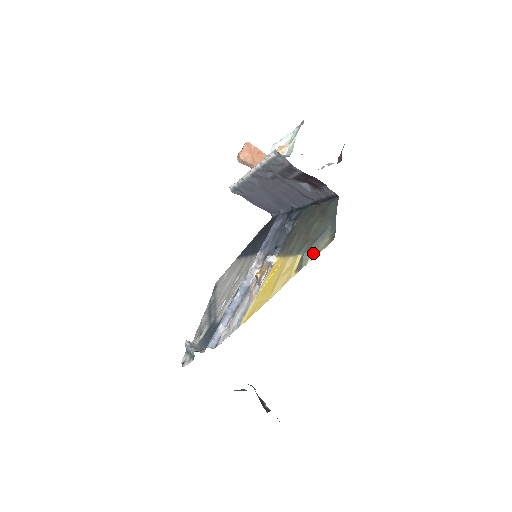
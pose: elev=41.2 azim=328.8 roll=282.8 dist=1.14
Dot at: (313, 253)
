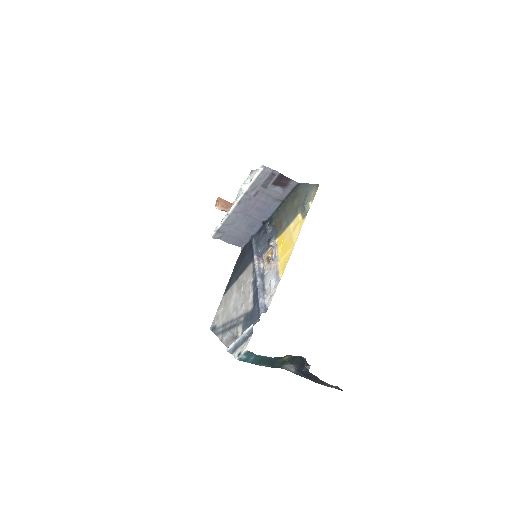
Dot at: (310, 201)
